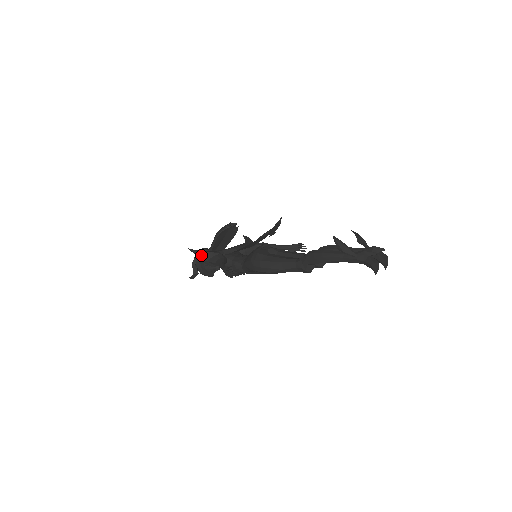
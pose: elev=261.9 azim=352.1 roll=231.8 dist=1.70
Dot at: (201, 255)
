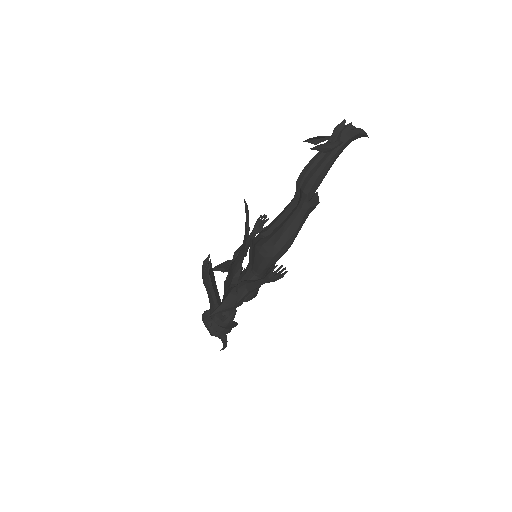
Dot at: (225, 306)
